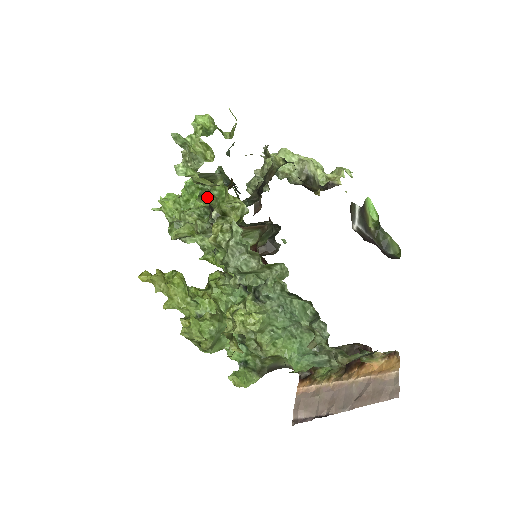
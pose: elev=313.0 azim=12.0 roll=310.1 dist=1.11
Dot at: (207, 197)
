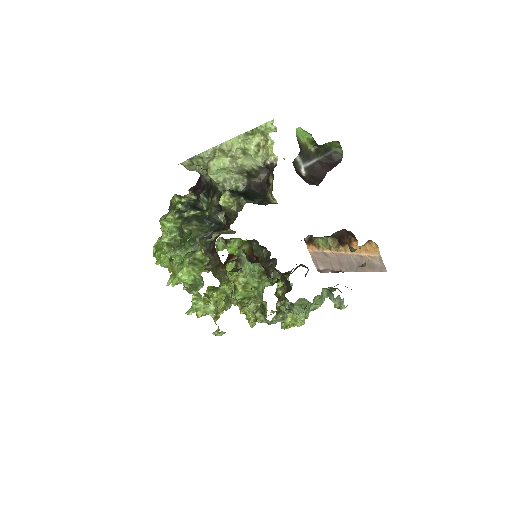
Dot at: (229, 305)
